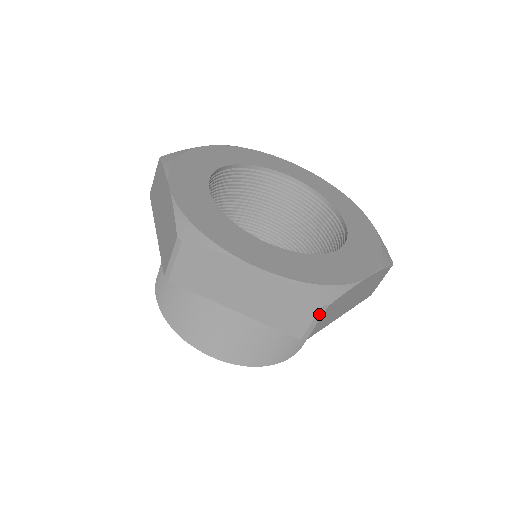
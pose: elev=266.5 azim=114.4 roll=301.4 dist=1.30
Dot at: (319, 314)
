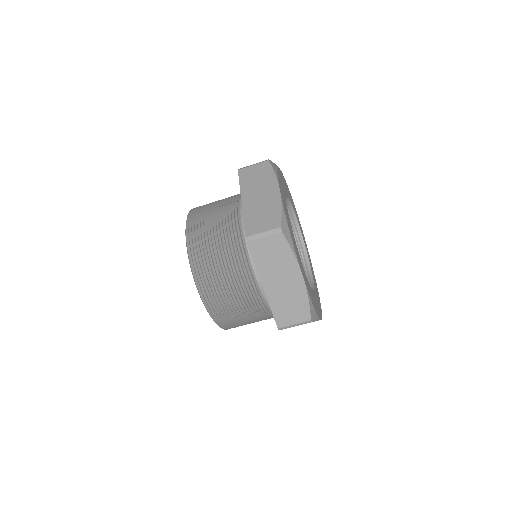
Dot at: (272, 231)
